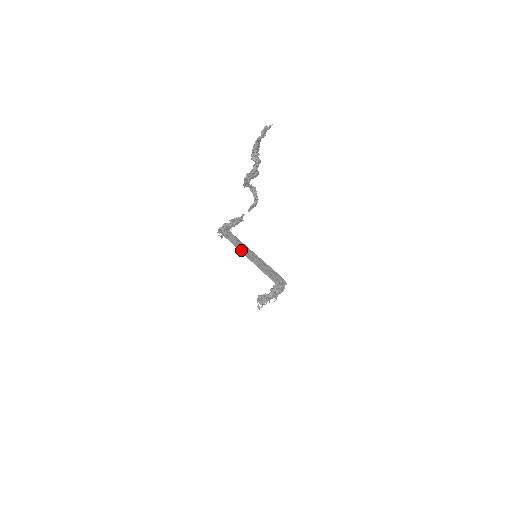
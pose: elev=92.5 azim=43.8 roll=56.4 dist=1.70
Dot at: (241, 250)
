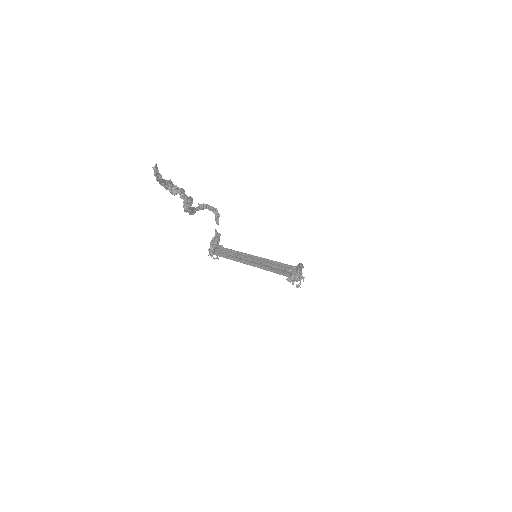
Dot at: (240, 261)
